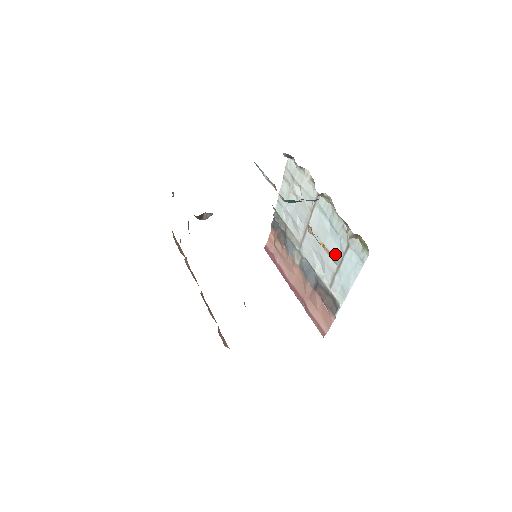
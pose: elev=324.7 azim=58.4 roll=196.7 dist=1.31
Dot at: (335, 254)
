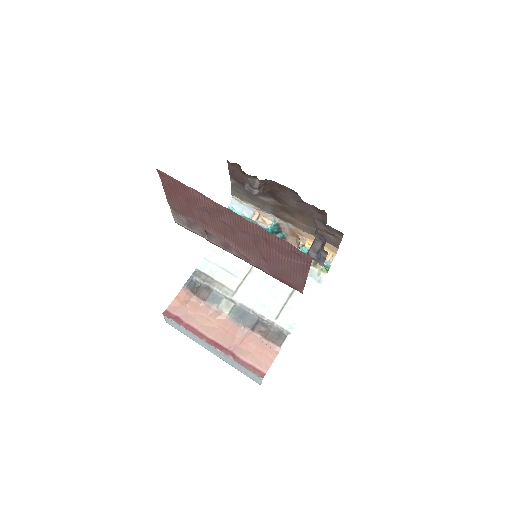
Dot at: (286, 286)
